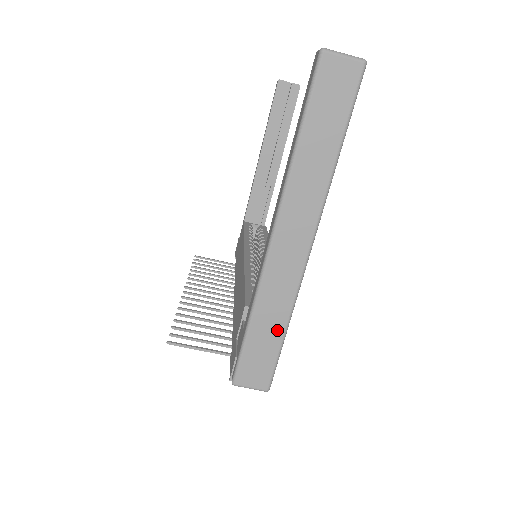
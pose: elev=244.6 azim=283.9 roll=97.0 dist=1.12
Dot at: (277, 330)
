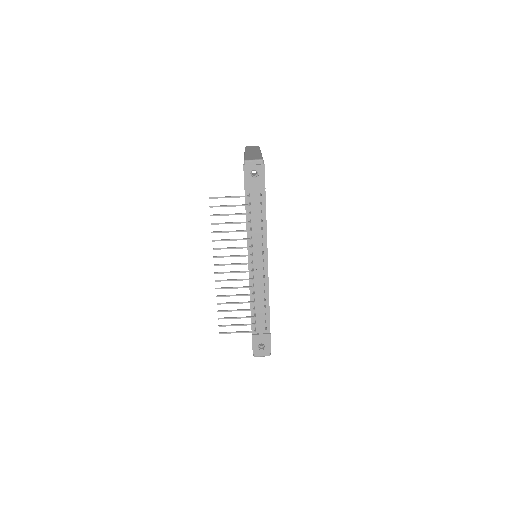
Dot at: occluded
